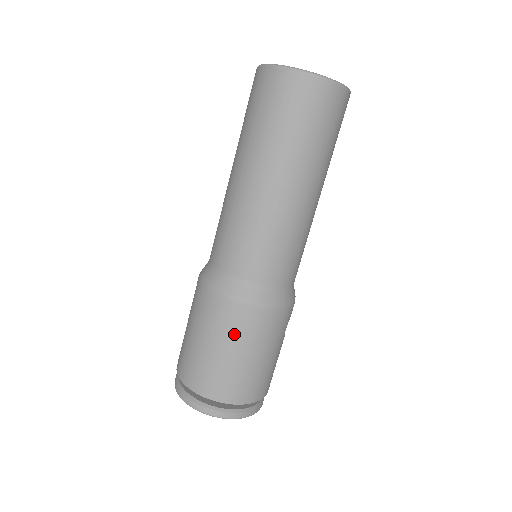
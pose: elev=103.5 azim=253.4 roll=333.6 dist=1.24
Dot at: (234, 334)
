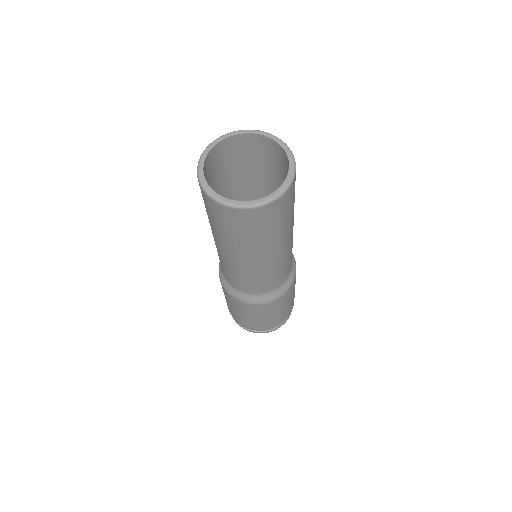
Dot at: (278, 308)
